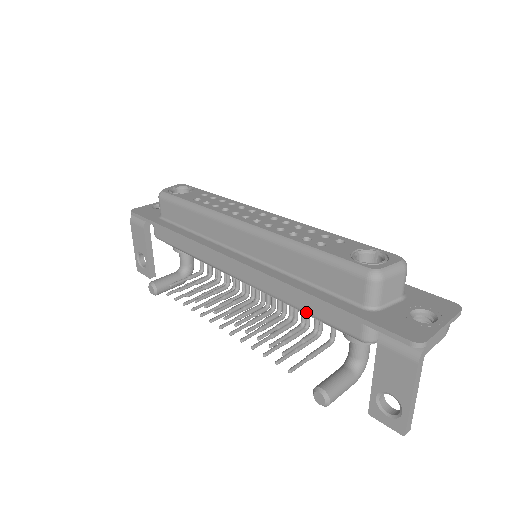
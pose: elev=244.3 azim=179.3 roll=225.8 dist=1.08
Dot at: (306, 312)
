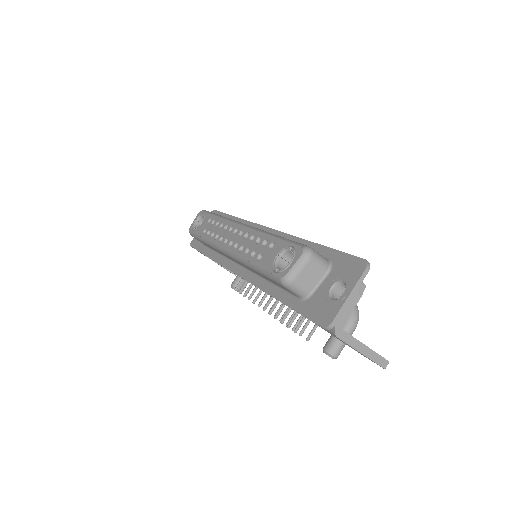
Dot at: occluded
